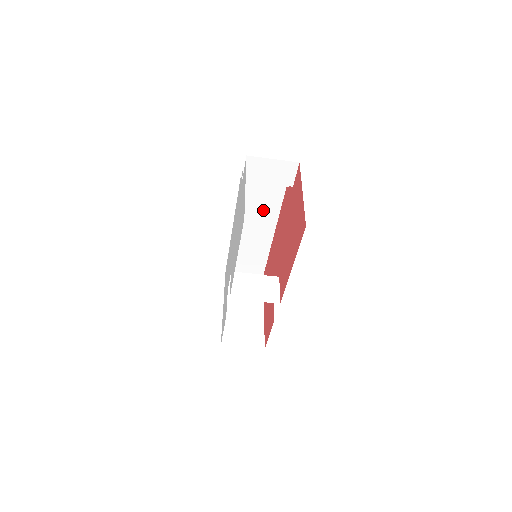
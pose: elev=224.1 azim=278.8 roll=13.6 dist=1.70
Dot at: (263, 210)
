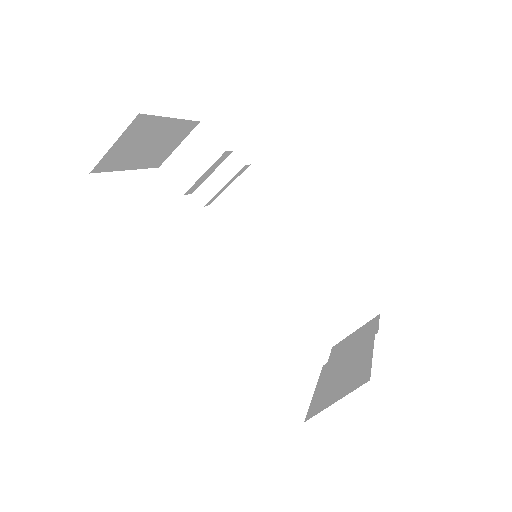
Dot at: (272, 224)
